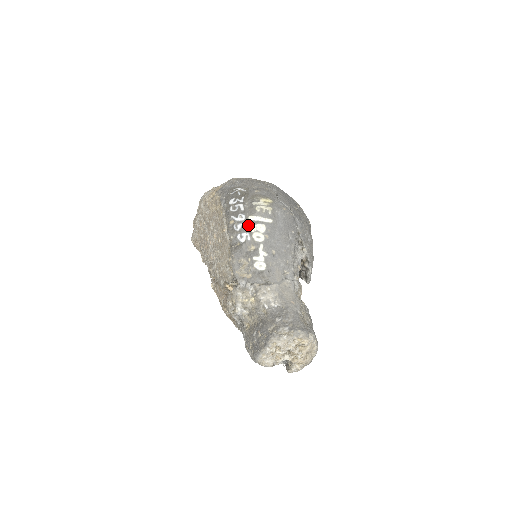
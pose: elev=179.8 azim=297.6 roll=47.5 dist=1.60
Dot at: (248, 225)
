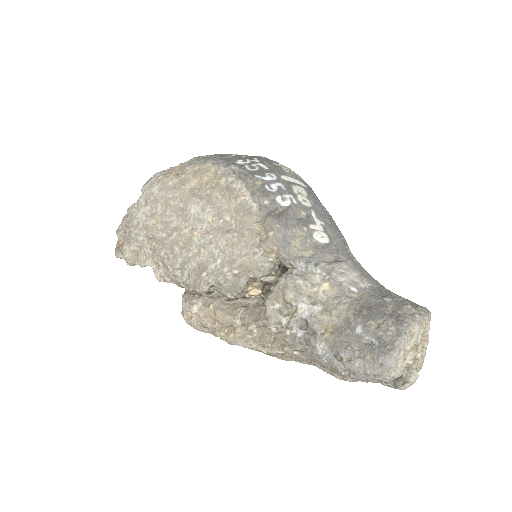
Dot at: (286, 185)
